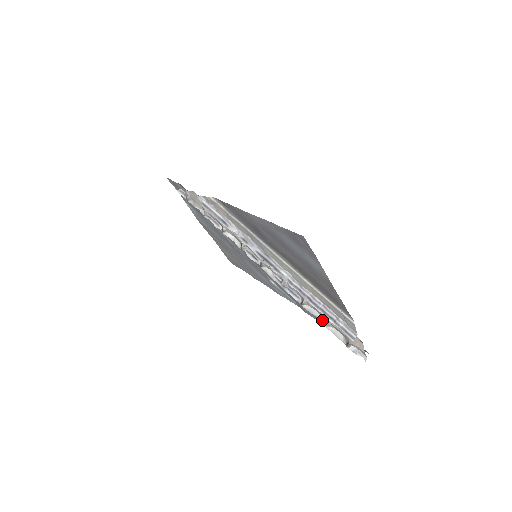
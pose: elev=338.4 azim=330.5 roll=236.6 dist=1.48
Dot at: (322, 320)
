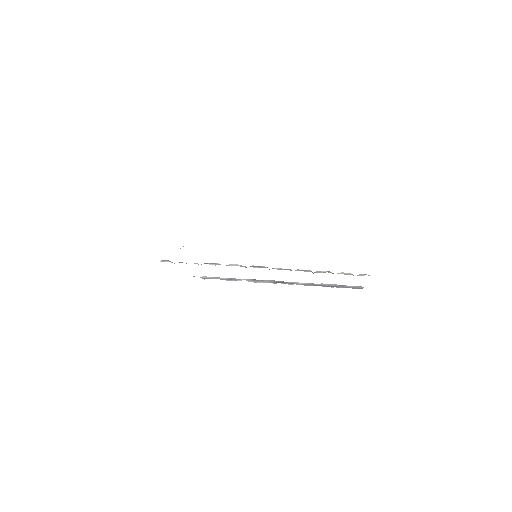
Dot at: occluded
